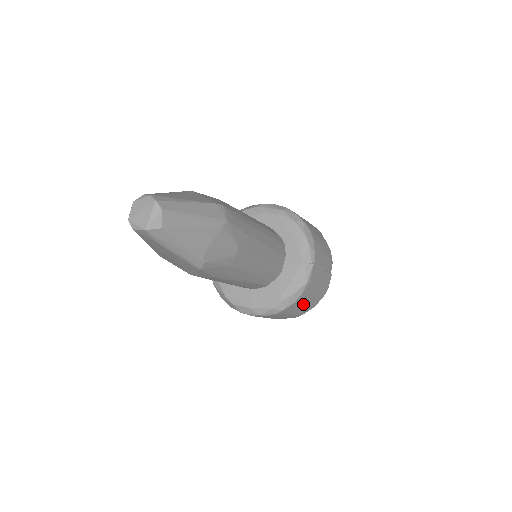
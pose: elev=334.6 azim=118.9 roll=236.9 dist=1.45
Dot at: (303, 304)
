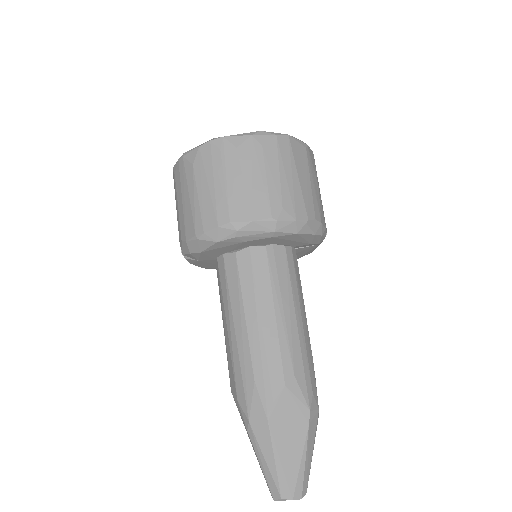
Dot at: occluded
